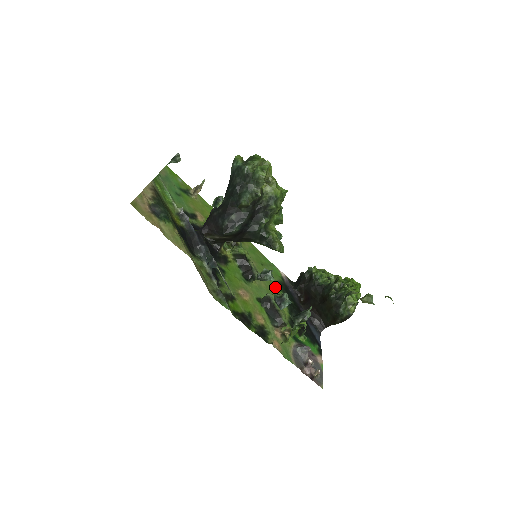
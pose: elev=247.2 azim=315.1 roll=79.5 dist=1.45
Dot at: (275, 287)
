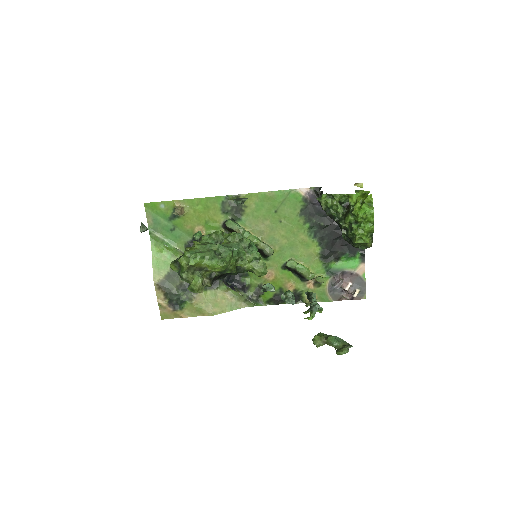
Dot at: (298, 226)
